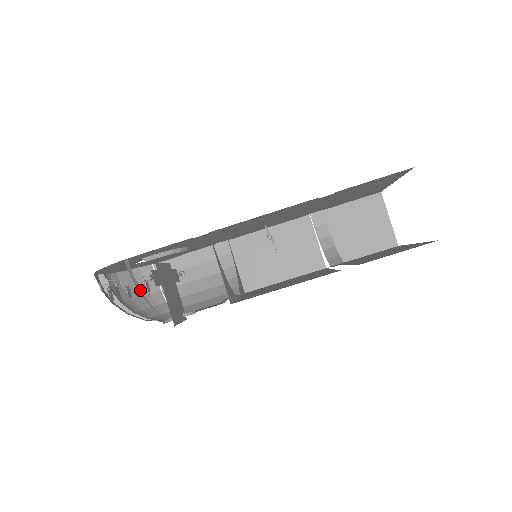
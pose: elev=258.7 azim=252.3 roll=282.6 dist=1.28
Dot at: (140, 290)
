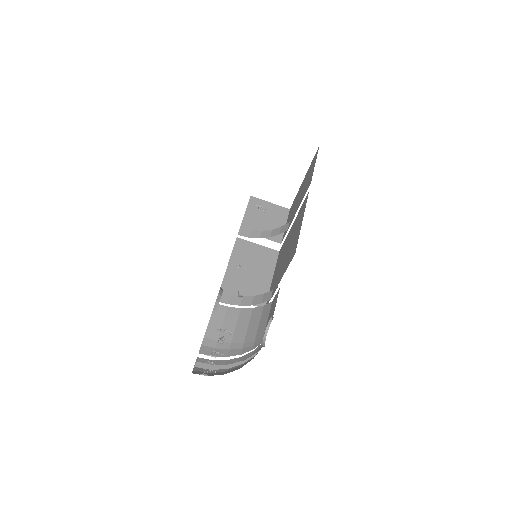
Dot at: occluded
